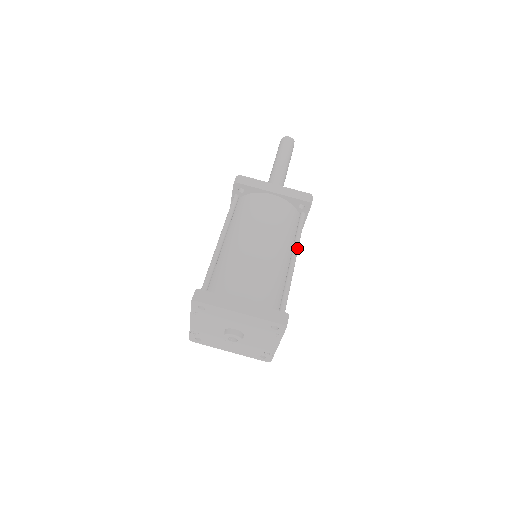
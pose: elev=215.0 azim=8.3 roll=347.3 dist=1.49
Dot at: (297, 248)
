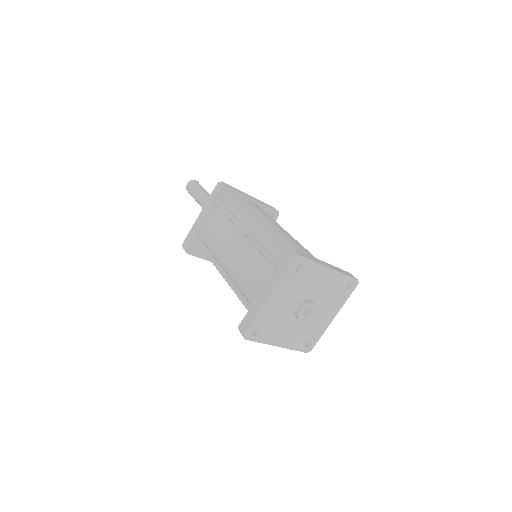
Dot at: occluded
